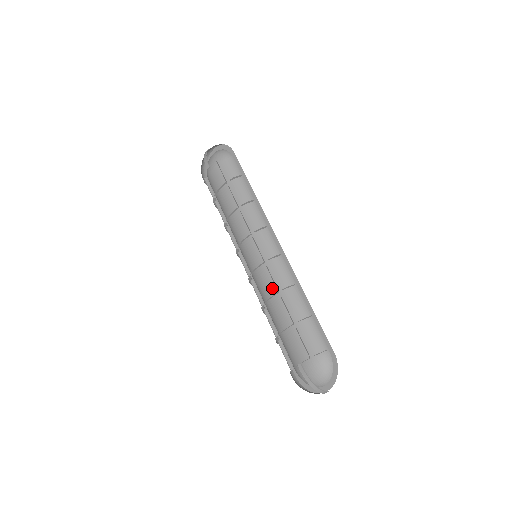
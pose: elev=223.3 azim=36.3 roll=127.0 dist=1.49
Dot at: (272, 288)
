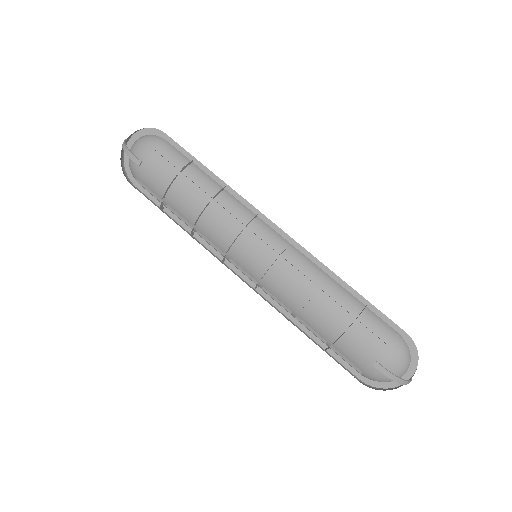
Dot at: (298, 287)
